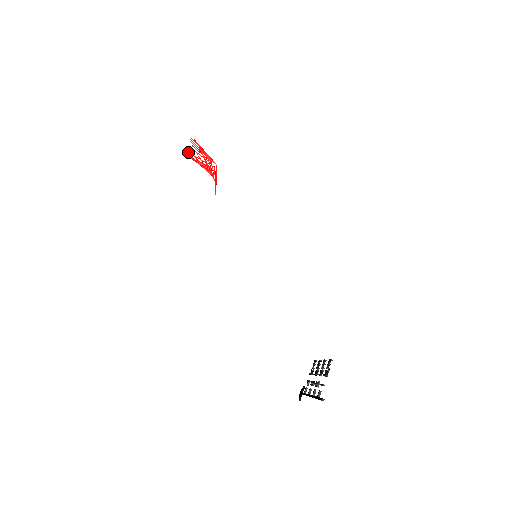
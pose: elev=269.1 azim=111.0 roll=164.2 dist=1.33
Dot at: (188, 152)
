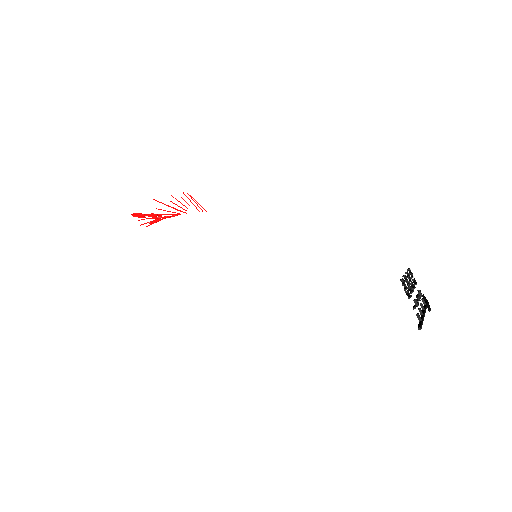
Dot at: occluded
